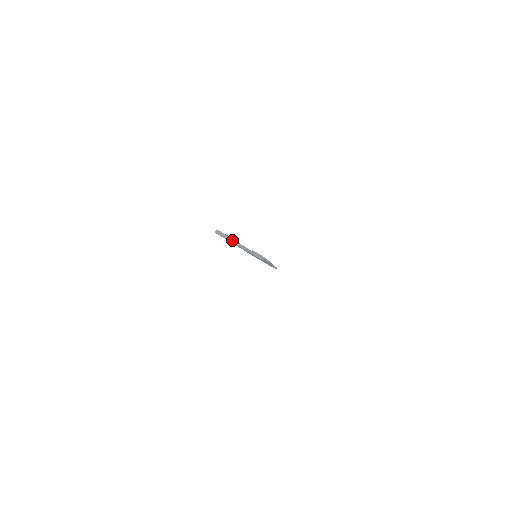
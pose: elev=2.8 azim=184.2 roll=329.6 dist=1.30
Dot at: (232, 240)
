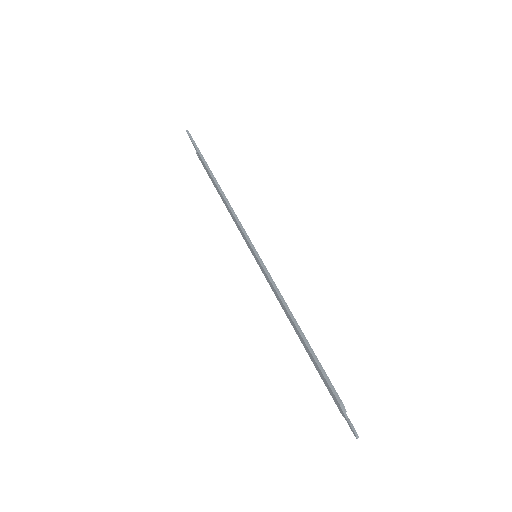
Dot at: (358, 437)
